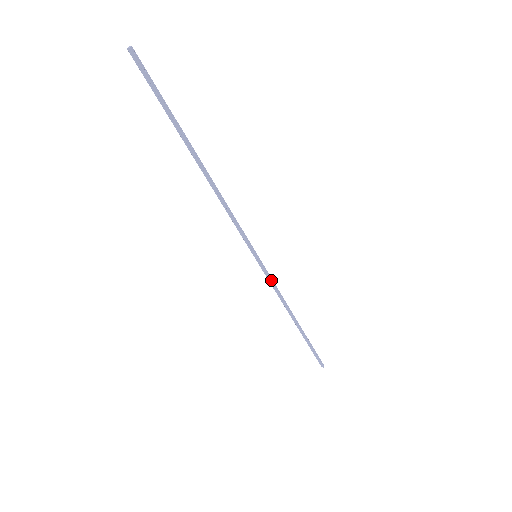
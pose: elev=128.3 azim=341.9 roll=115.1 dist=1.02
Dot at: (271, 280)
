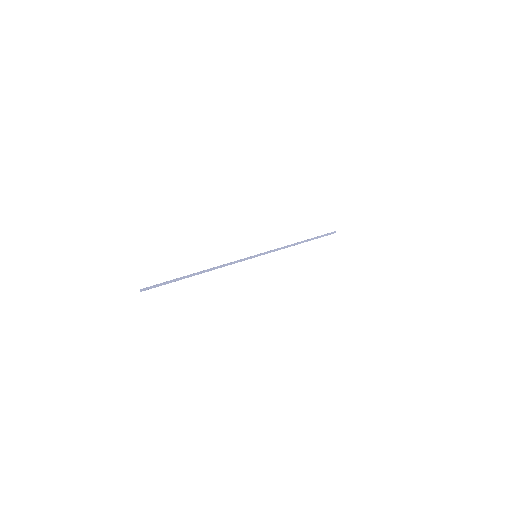
Dot at: occluded
